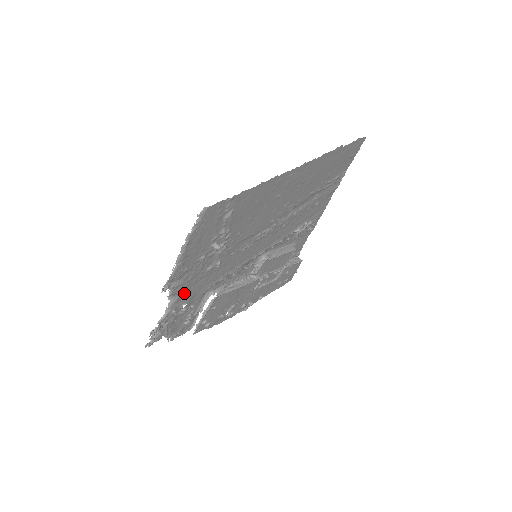
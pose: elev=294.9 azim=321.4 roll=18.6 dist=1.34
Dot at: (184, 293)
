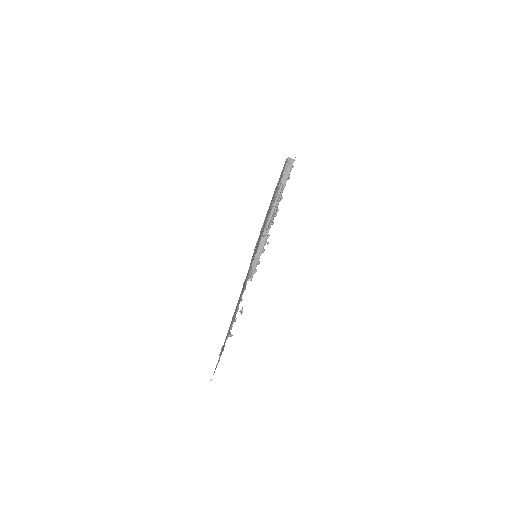
Dot at: occluded
